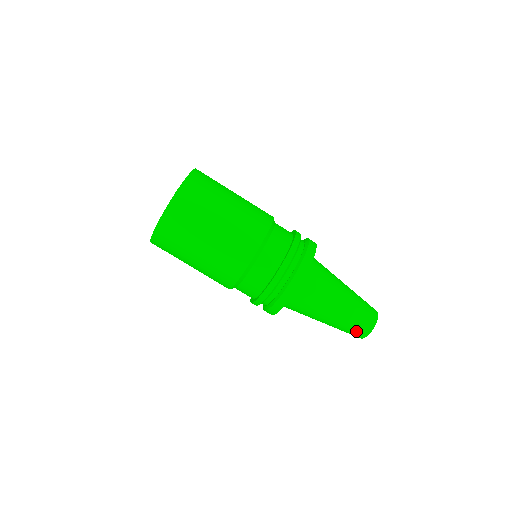
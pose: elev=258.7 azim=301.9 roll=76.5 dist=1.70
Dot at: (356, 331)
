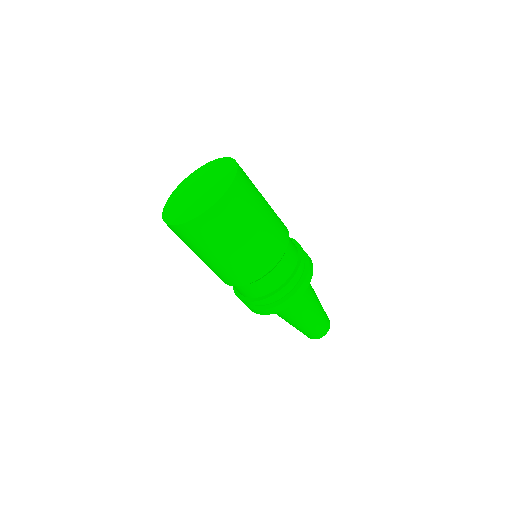
Dot at: (310, 335)
